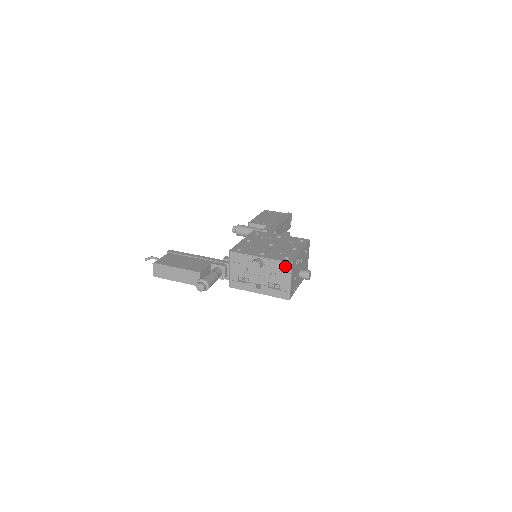
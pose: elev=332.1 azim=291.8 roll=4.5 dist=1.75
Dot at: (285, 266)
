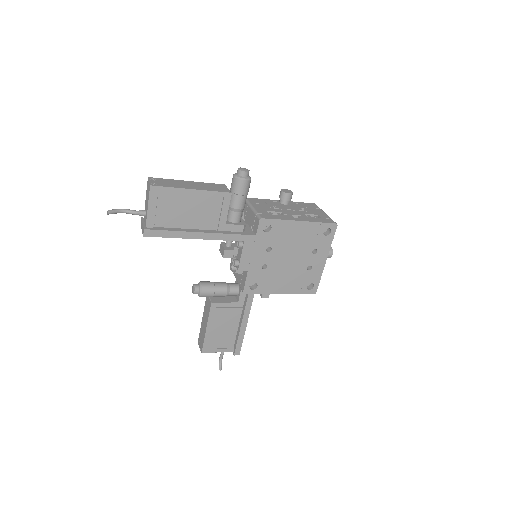
Dot at: (312, 205)
